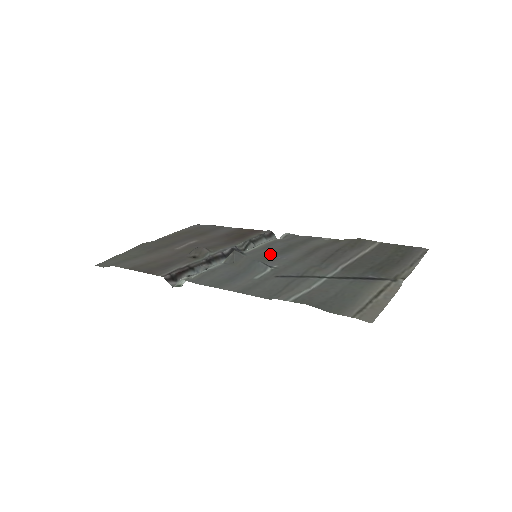
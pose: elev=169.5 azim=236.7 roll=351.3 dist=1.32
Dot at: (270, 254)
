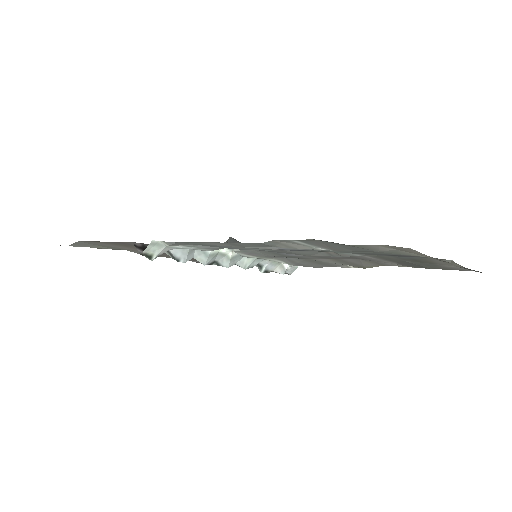
Dot at: (274, 253)
